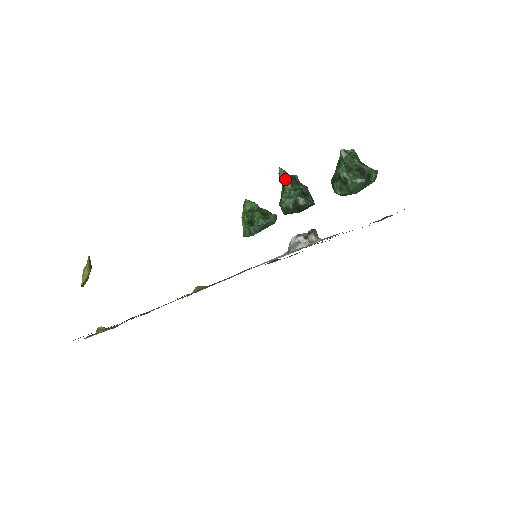
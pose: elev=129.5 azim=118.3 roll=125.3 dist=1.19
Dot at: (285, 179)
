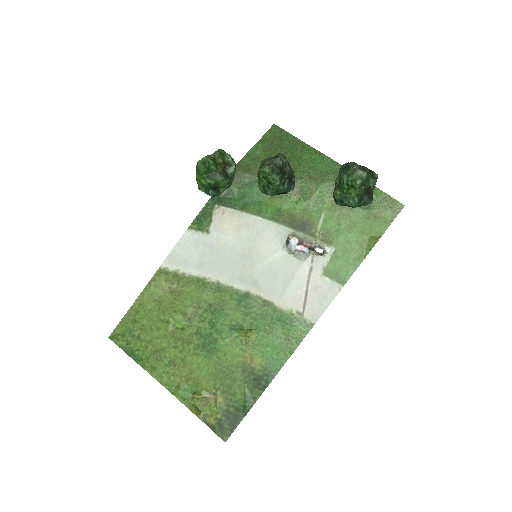
Dot at: (274, 180)
